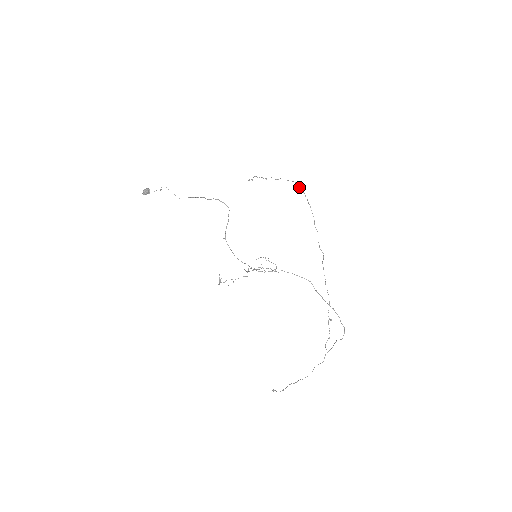
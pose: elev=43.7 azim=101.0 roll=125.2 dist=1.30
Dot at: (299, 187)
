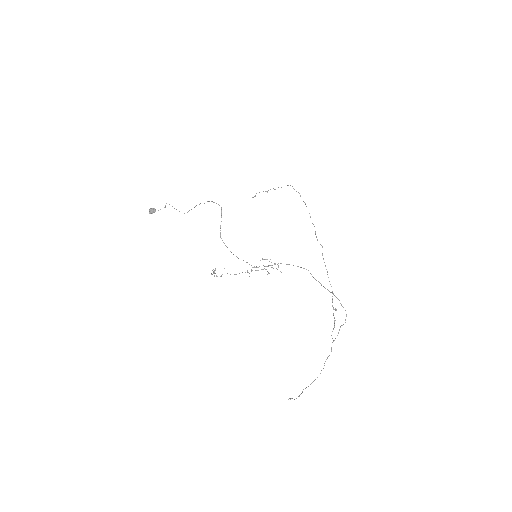
Dot at: (293, 188)
